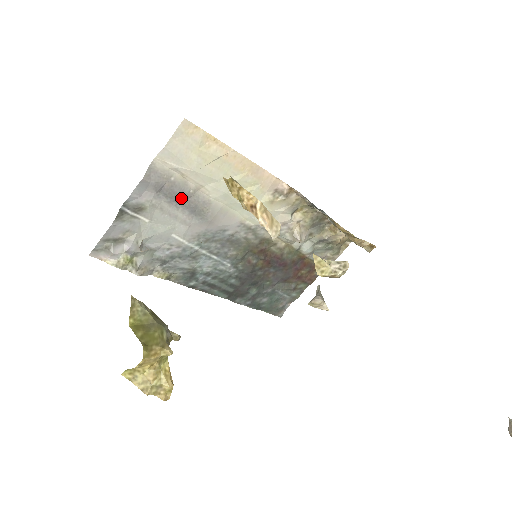
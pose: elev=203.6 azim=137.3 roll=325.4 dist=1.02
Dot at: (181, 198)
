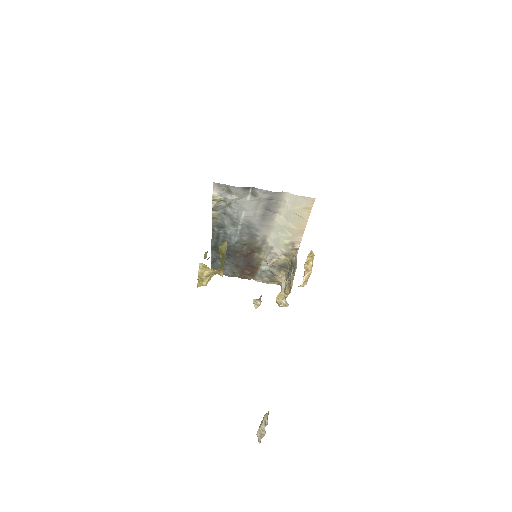
Dot at: (269, 208)
